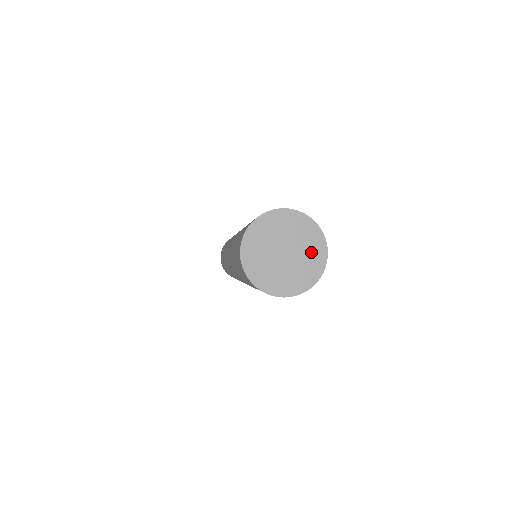
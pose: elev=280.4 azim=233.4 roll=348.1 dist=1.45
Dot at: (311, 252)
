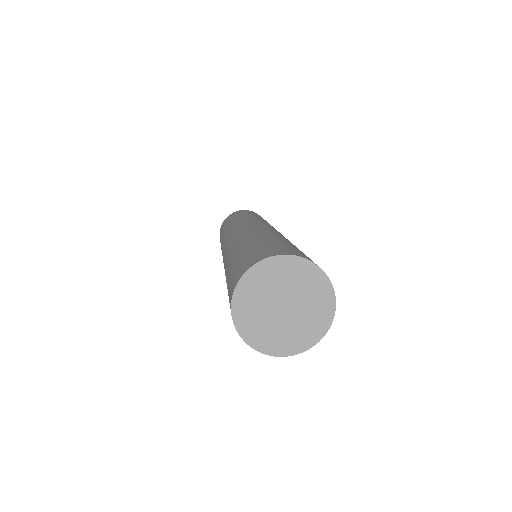
Dot at: (315, 313)
